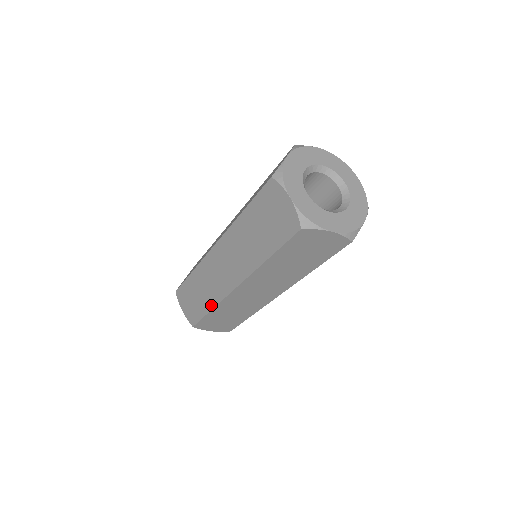
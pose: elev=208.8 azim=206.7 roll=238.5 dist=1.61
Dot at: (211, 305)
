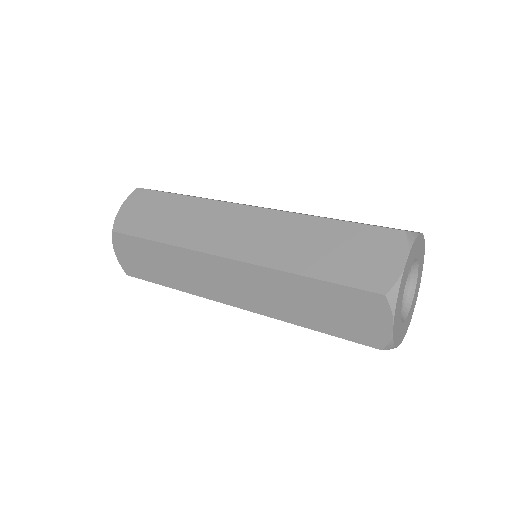
Dot at: (178, 287)
